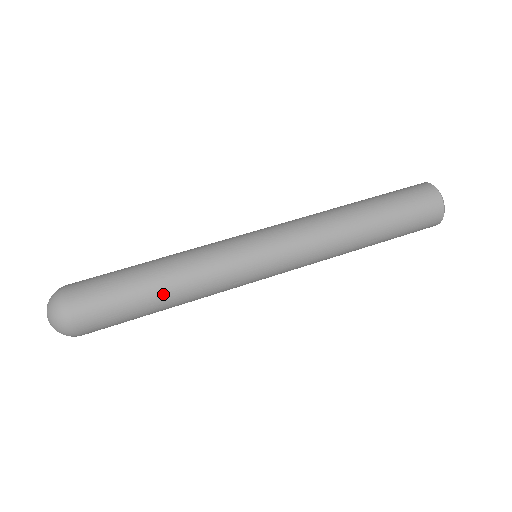
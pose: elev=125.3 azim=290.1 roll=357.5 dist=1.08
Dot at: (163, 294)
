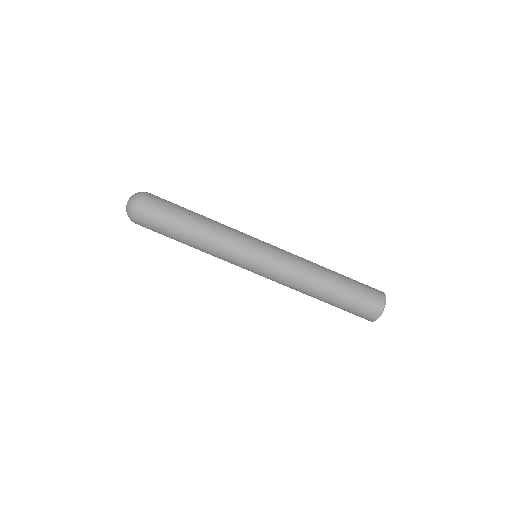
Dot at: (189, 245)
